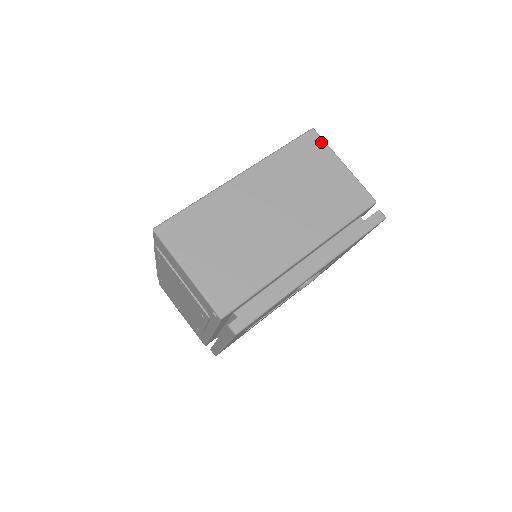
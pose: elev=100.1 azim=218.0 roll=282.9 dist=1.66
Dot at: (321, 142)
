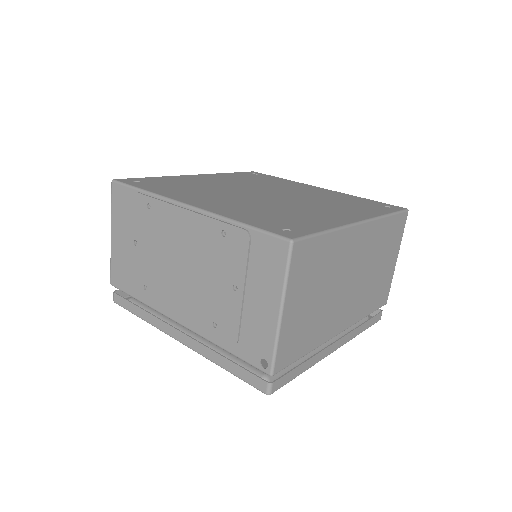
Dot at: occluded
